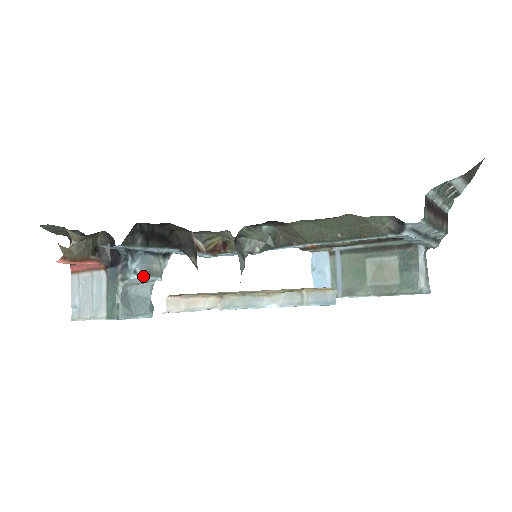
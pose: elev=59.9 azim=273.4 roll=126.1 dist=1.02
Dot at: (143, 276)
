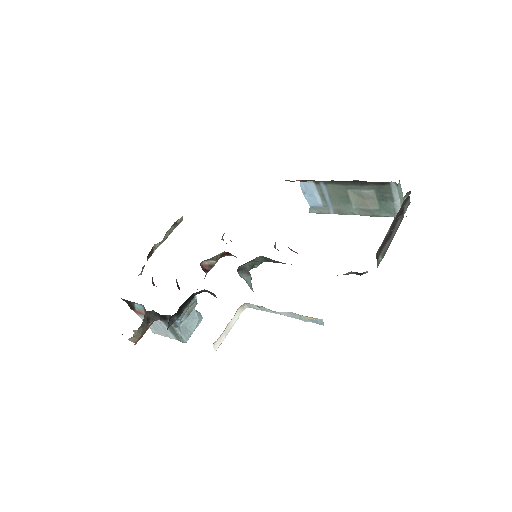
Dot at: occluded
